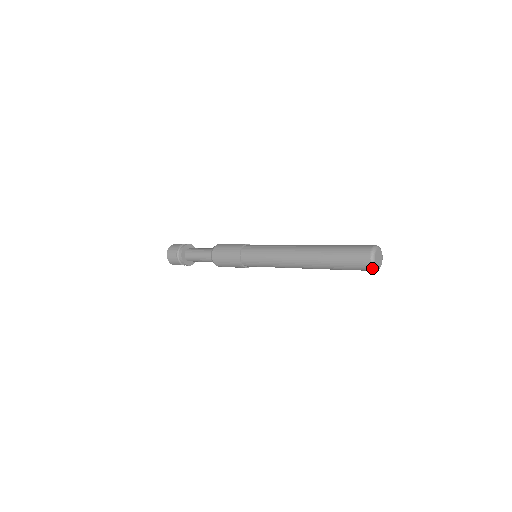
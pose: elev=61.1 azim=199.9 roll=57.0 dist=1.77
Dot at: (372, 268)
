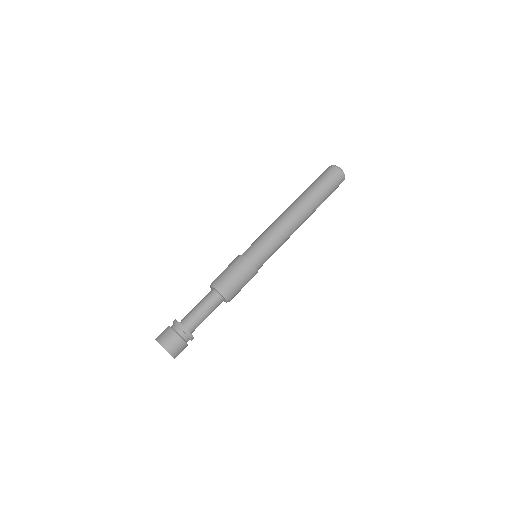
Dot at: (342, 171)
